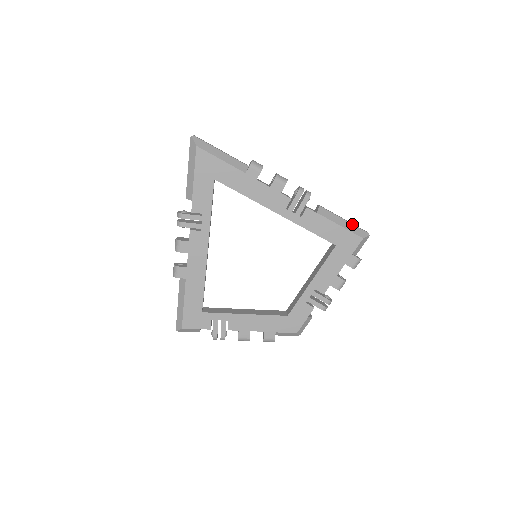
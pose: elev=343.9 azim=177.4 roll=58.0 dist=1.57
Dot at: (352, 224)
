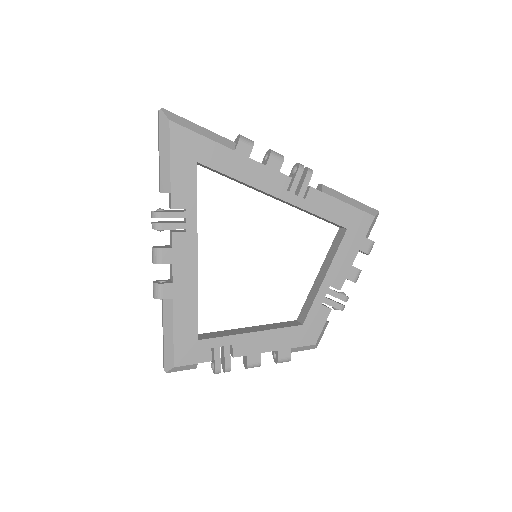
Dot at: (359, 202)
